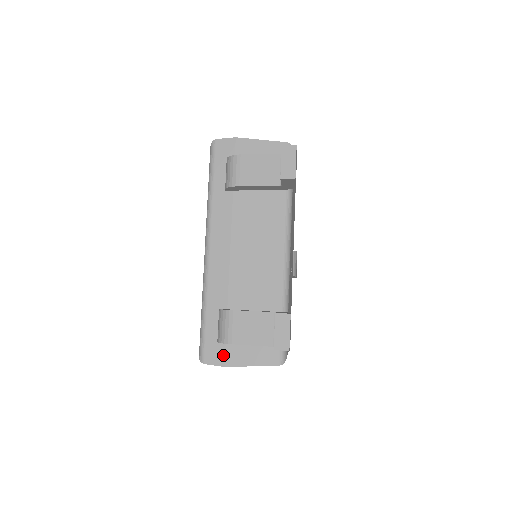
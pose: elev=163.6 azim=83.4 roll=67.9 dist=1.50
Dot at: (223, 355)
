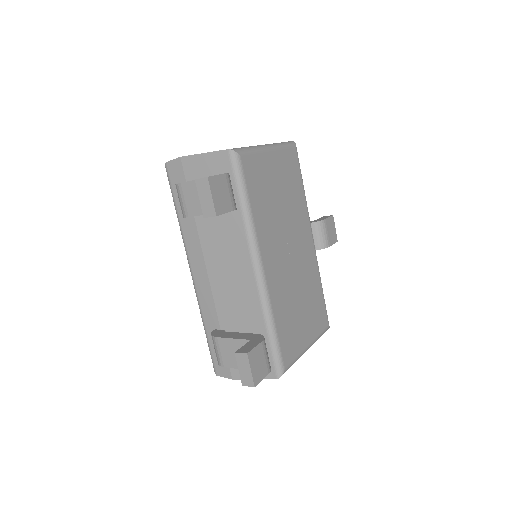
Dot at: (228, 369)
